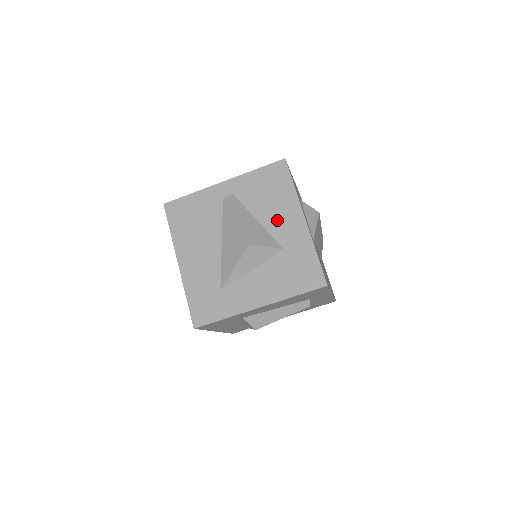
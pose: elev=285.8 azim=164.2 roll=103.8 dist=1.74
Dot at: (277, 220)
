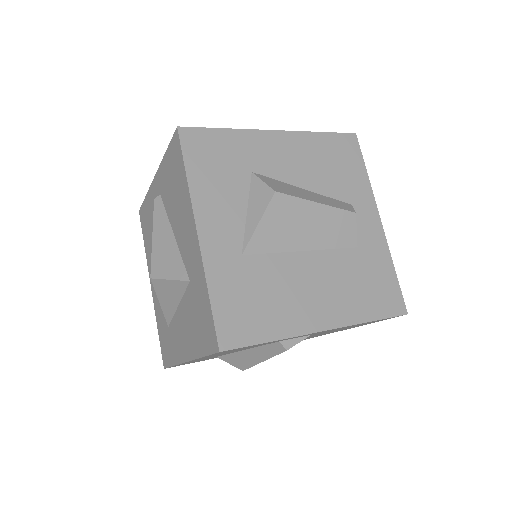
Dot at: (182, 233)
